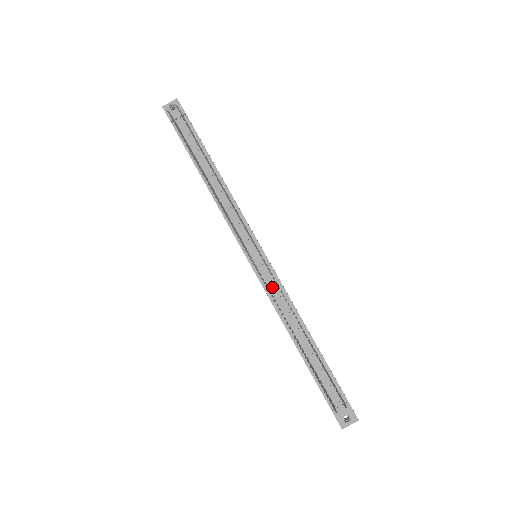
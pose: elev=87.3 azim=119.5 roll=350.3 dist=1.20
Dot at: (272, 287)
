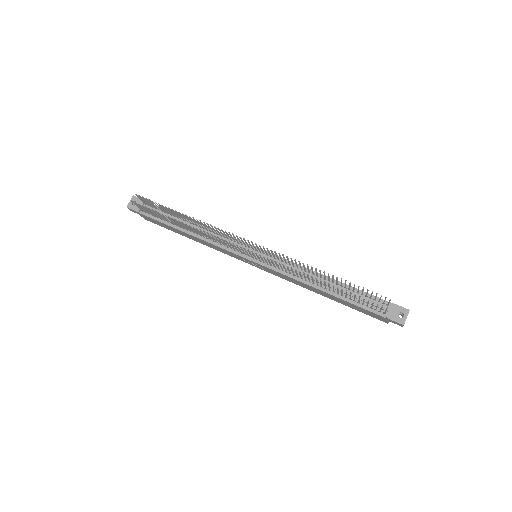
Dot at: occluded
